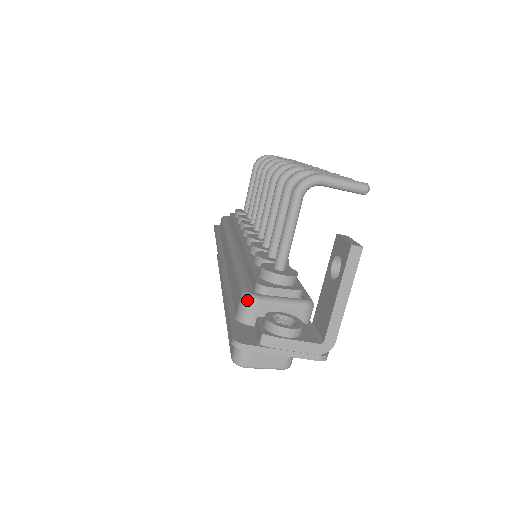
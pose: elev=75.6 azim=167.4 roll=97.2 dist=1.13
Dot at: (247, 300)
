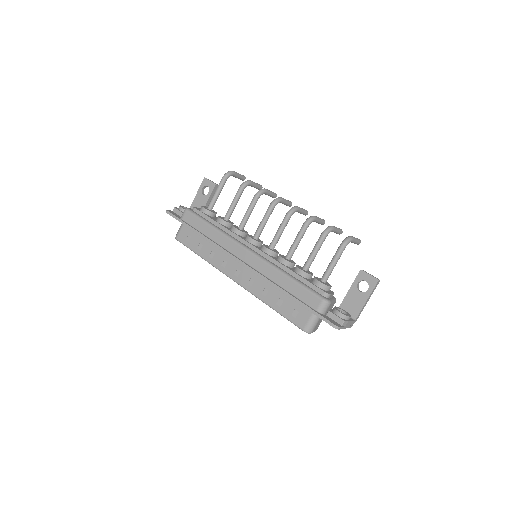
Dot at: (327, 303)
